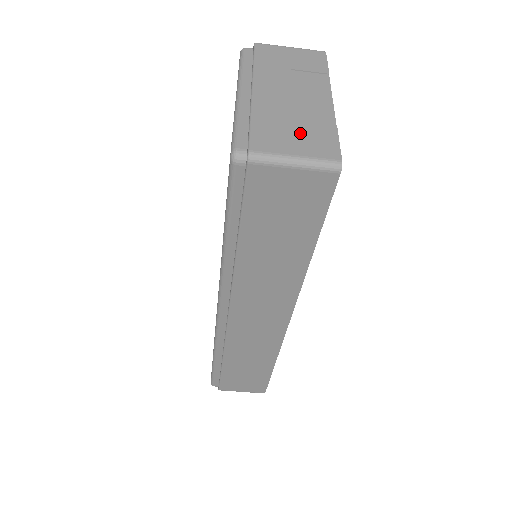
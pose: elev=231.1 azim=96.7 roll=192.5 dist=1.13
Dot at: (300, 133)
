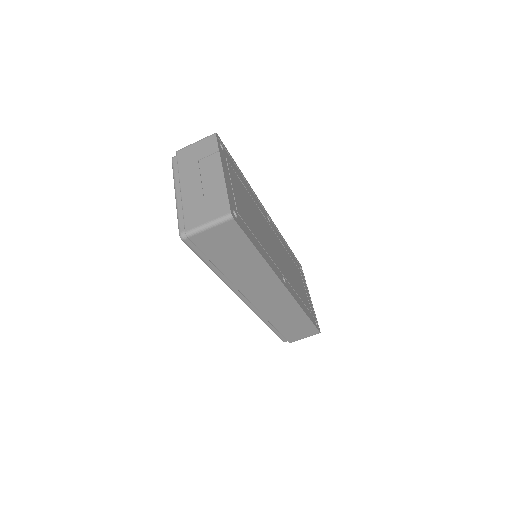
Dot at: (208, 206)
